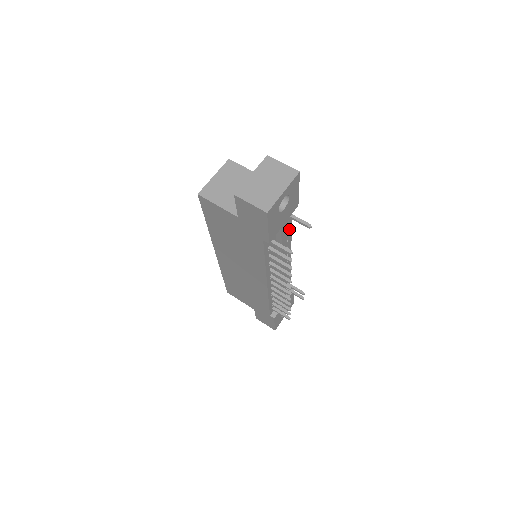
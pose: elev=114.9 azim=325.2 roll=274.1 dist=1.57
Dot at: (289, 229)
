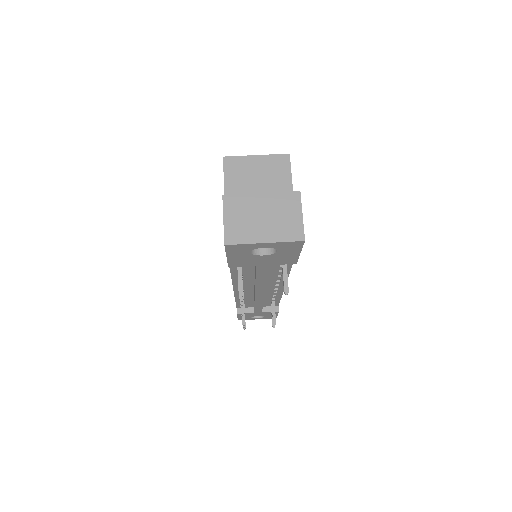
Dot at: occluded
